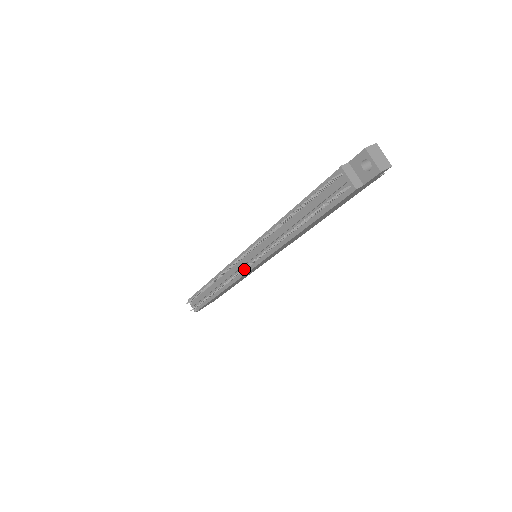
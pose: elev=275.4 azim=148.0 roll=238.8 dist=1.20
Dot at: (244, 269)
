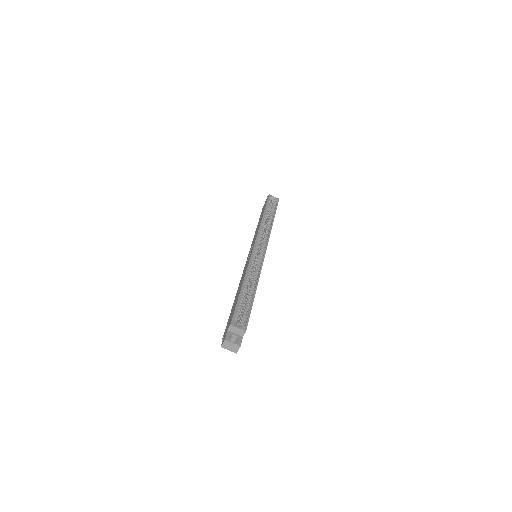
Dot at: occluded
